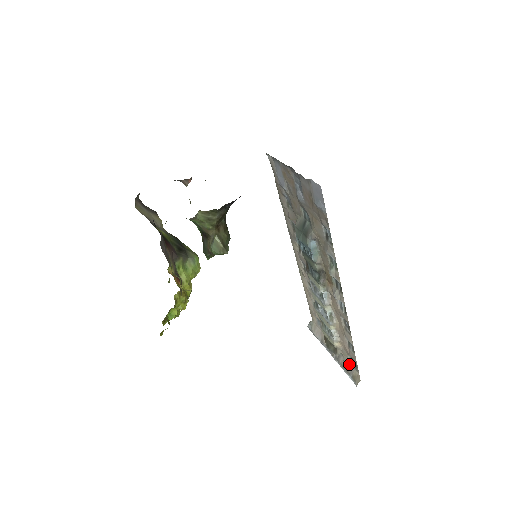
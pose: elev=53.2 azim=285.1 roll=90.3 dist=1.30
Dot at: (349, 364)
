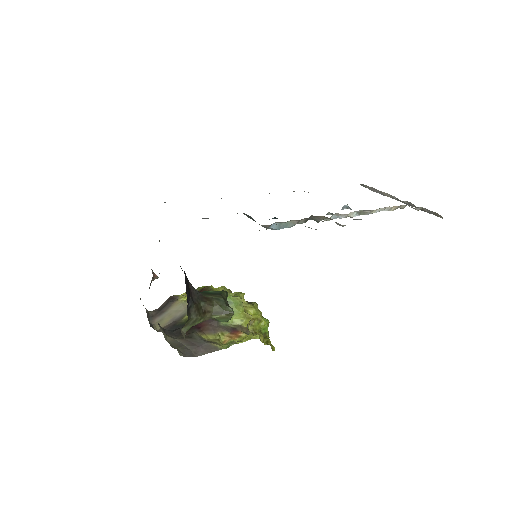
Dot at: (421, 209)
